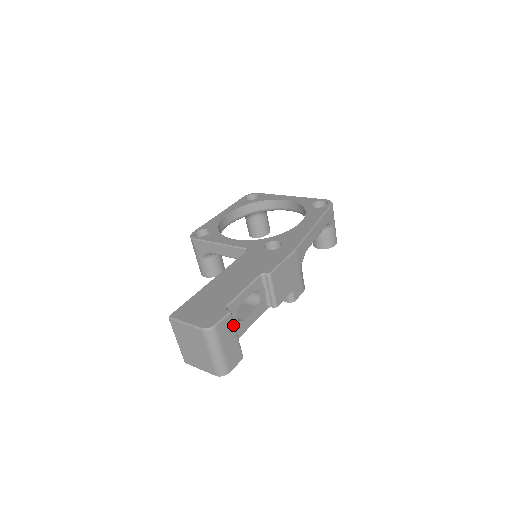
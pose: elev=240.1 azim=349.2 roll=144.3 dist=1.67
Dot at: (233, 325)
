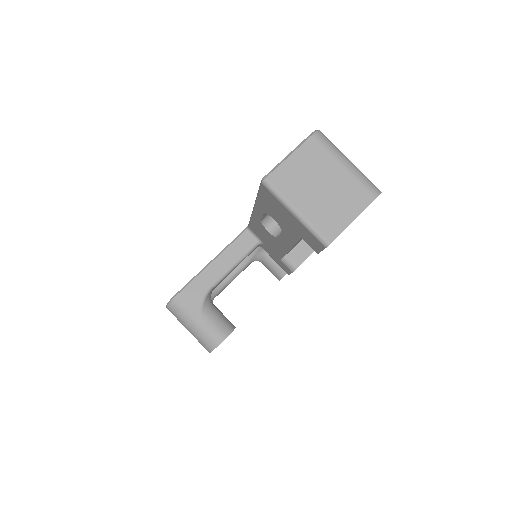
Dot at: occluded
